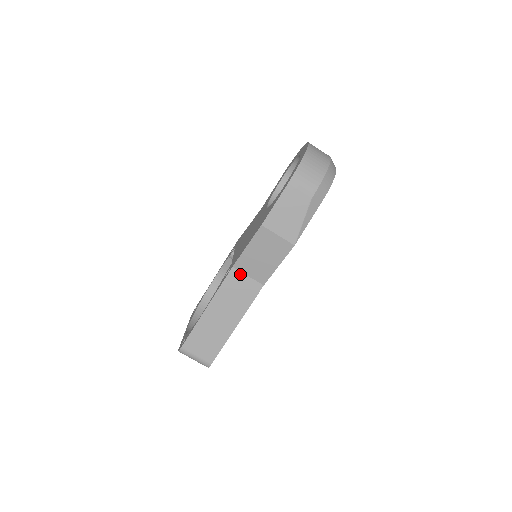
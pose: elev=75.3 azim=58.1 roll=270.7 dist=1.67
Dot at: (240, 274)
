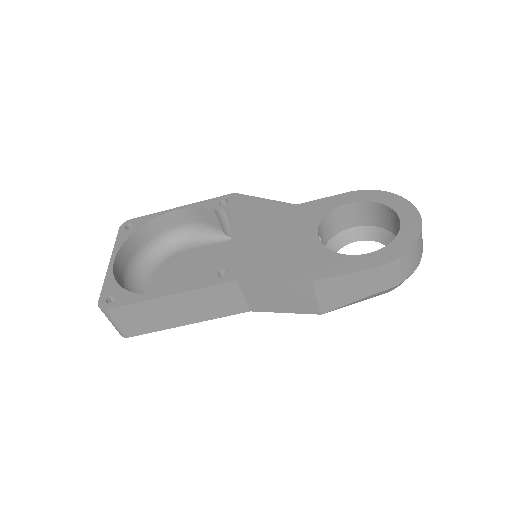
Dot at: (238, 290)
